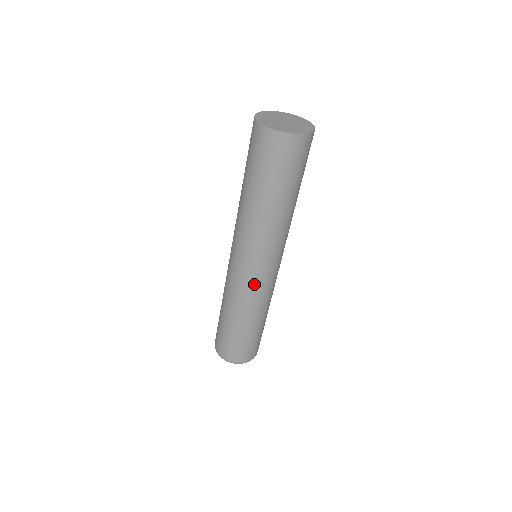
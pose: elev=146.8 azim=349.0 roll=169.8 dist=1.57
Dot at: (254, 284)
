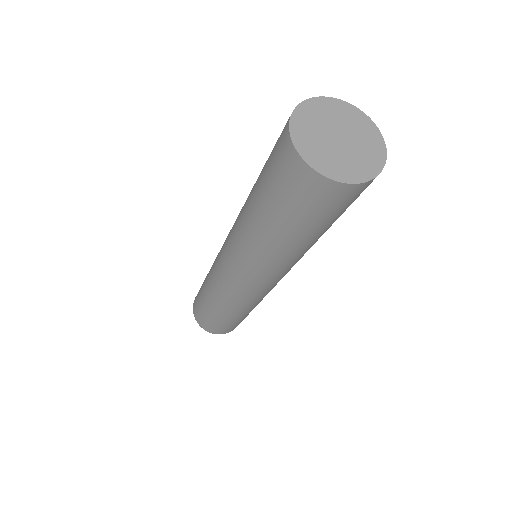
Dot at: (230, 286)
